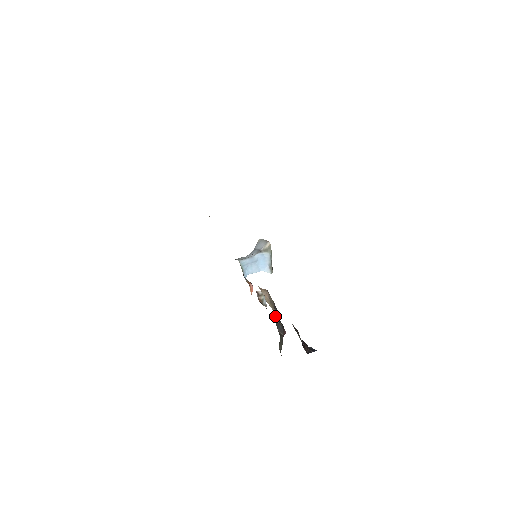
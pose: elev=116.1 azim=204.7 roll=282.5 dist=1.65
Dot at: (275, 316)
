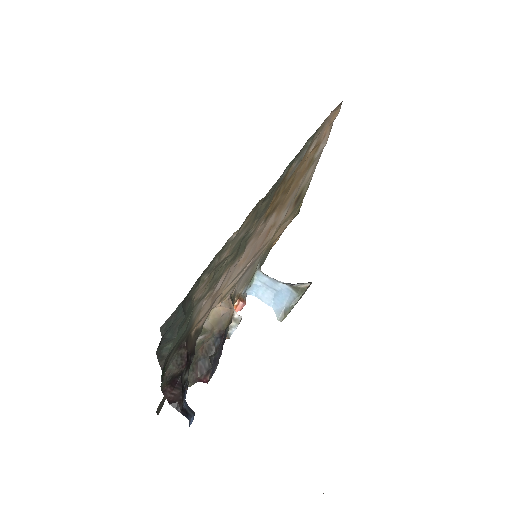
Dot at: (210, 343)
